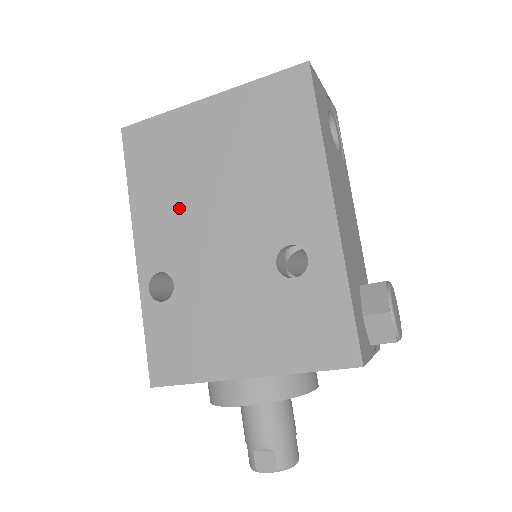
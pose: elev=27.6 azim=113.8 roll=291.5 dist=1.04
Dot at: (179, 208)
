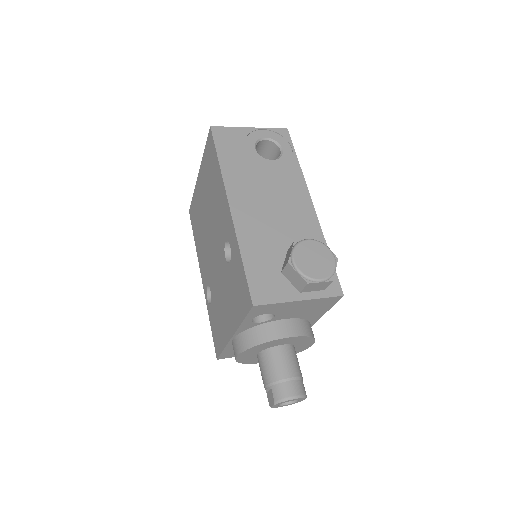
Dot at: (204, 244)
